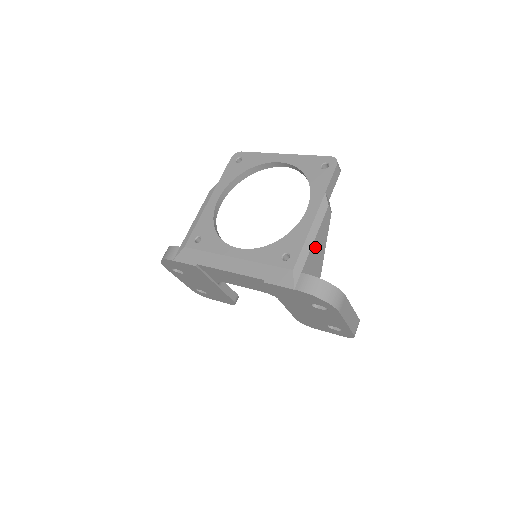
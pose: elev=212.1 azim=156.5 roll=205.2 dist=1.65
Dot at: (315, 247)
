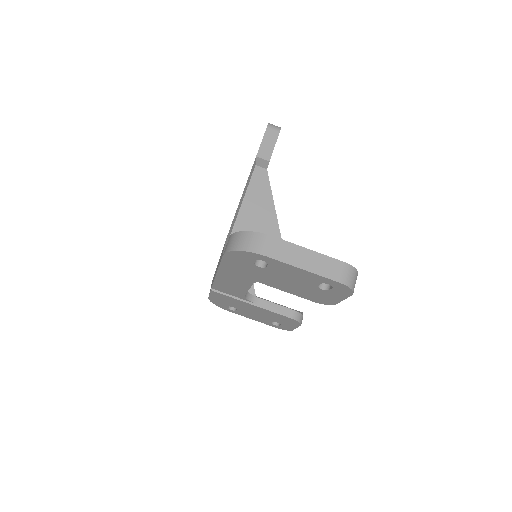
Dot at: (248, 209)
